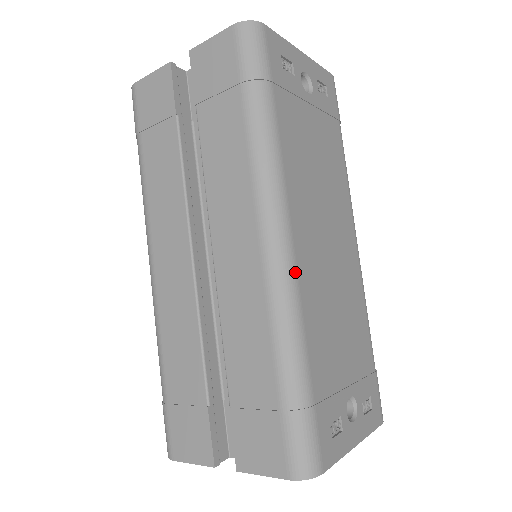
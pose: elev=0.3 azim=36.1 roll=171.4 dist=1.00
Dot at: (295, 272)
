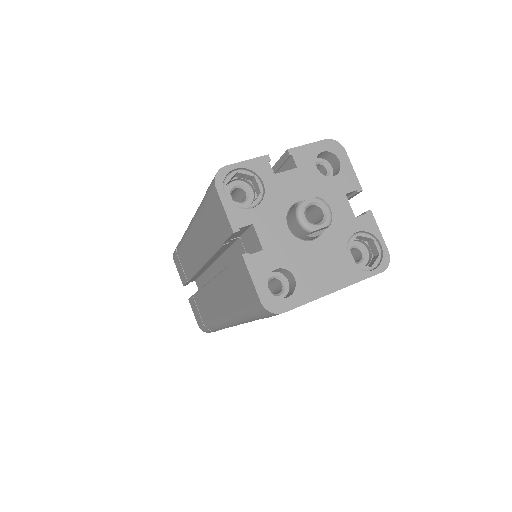
Dot at: occluded
